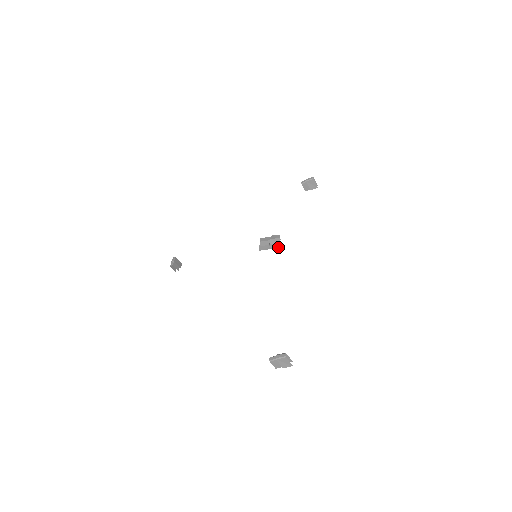
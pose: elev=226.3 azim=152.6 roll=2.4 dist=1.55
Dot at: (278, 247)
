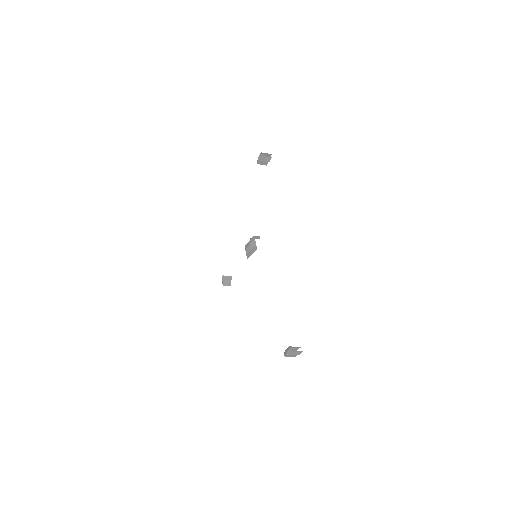
Dot at: (256, 249)
